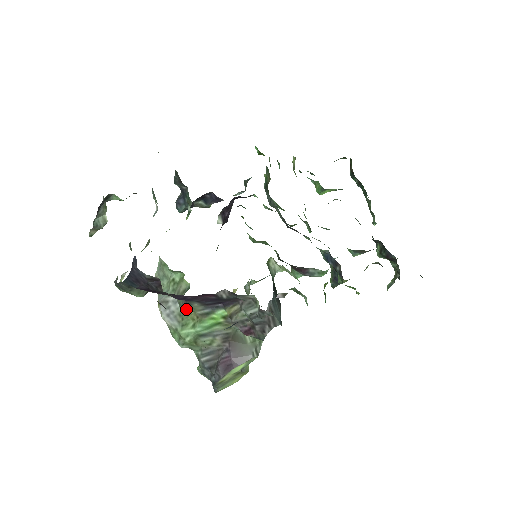
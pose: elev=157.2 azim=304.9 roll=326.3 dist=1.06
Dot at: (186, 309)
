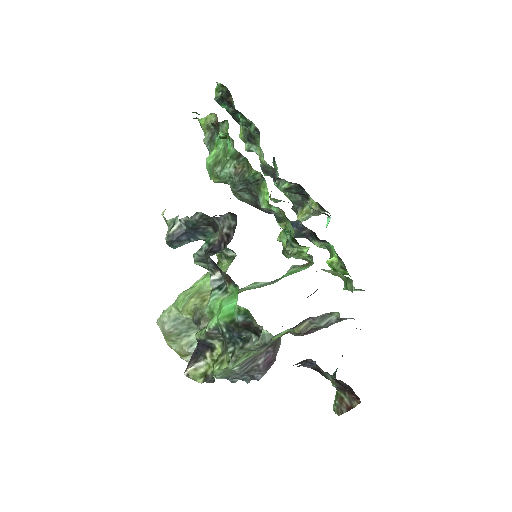
Dot at: (253, 350)
